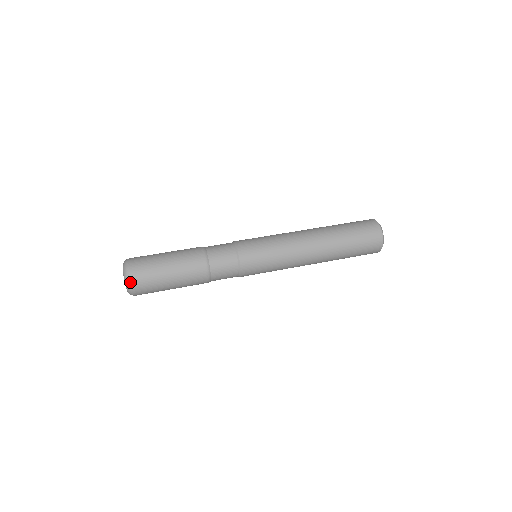
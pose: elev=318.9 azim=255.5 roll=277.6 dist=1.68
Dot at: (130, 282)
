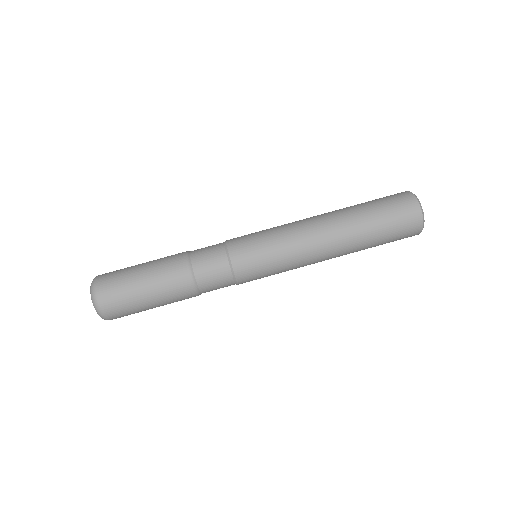
Dot at: occluded
